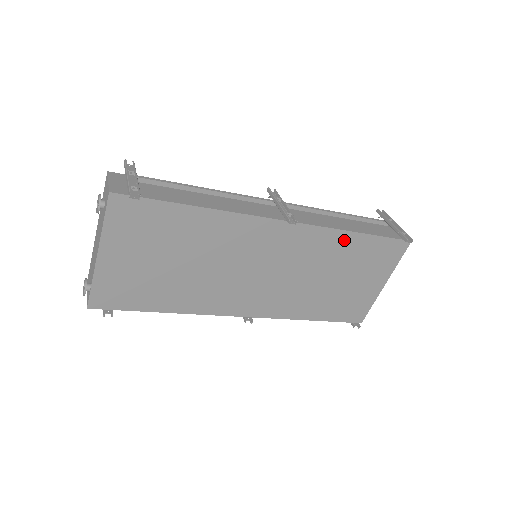
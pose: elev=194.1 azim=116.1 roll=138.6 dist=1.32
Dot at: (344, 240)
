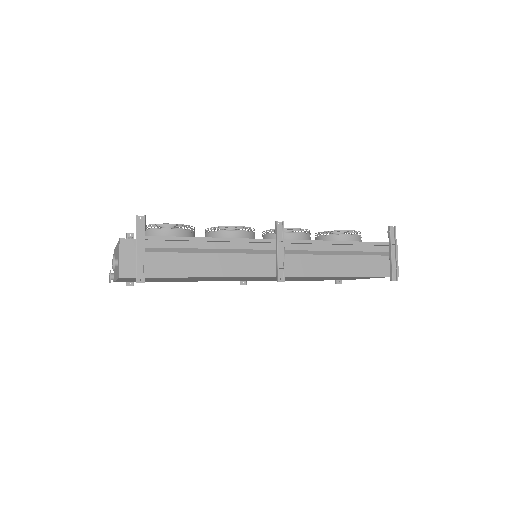
Dot at: occluded
